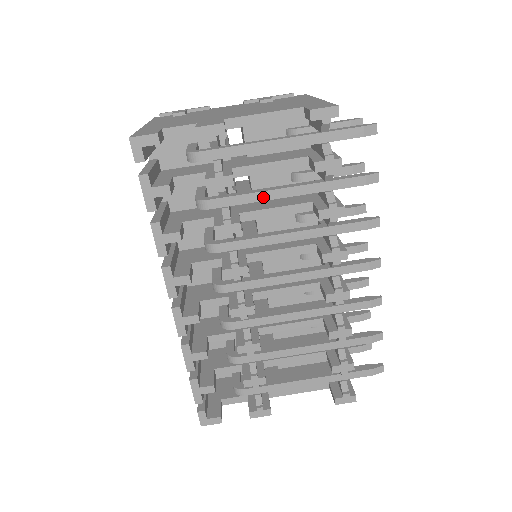
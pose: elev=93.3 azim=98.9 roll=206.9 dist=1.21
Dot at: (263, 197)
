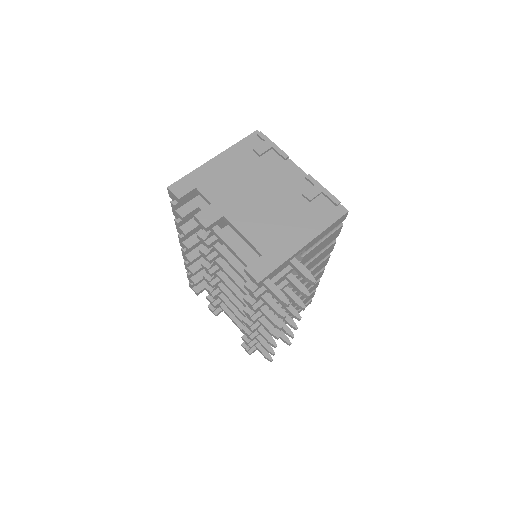
Dot at: (228, 262)
